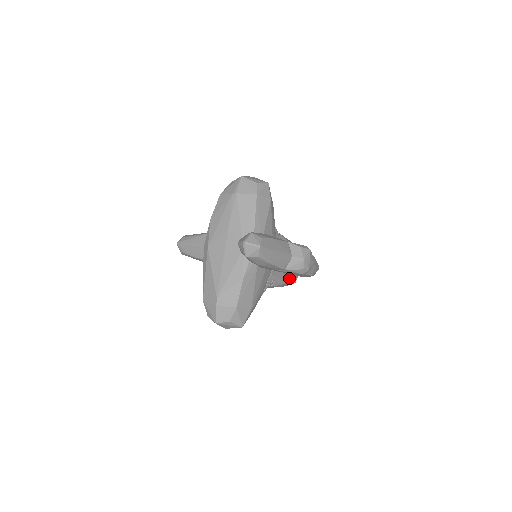
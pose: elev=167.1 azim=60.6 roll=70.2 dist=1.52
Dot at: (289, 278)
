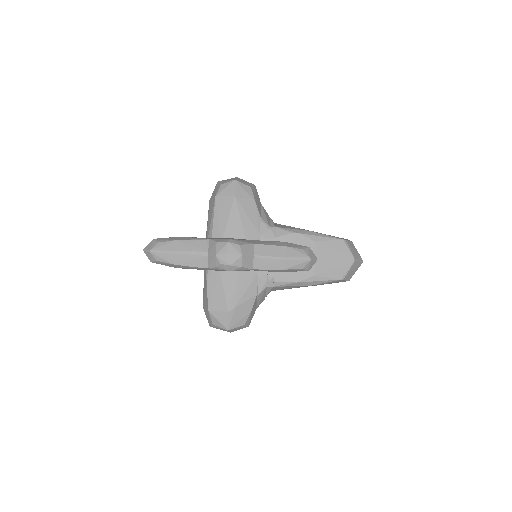
Dot at: (310, 275)
